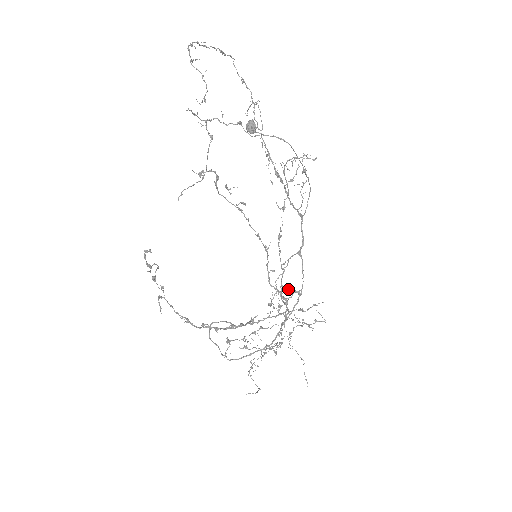
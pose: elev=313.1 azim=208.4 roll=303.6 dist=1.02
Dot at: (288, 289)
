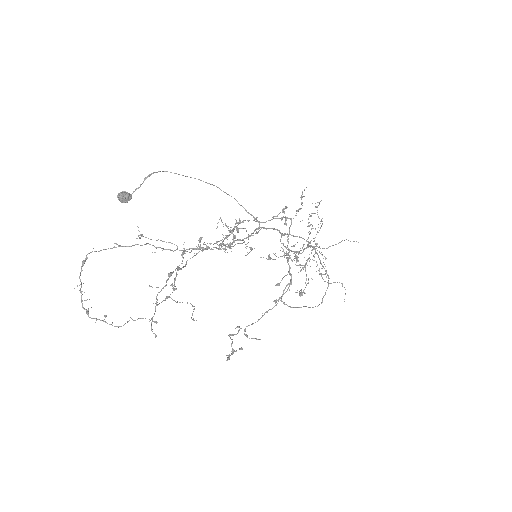
Dot at: occluded
